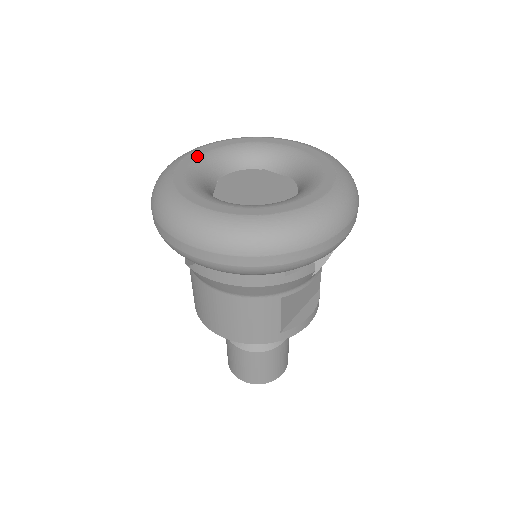
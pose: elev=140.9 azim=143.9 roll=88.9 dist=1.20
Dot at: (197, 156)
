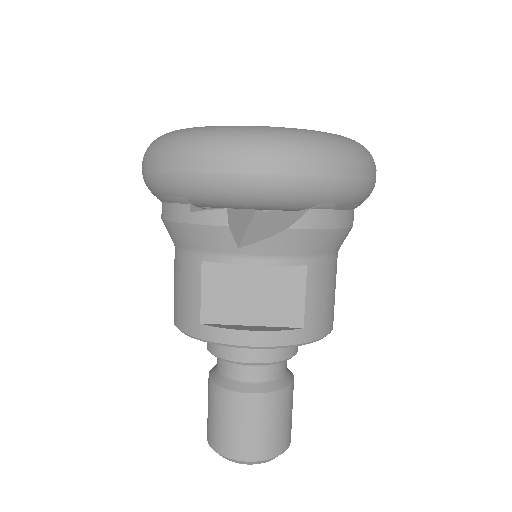
Dot at: occluded
